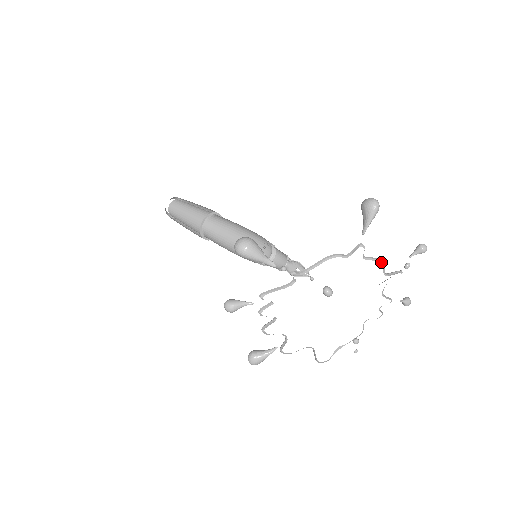
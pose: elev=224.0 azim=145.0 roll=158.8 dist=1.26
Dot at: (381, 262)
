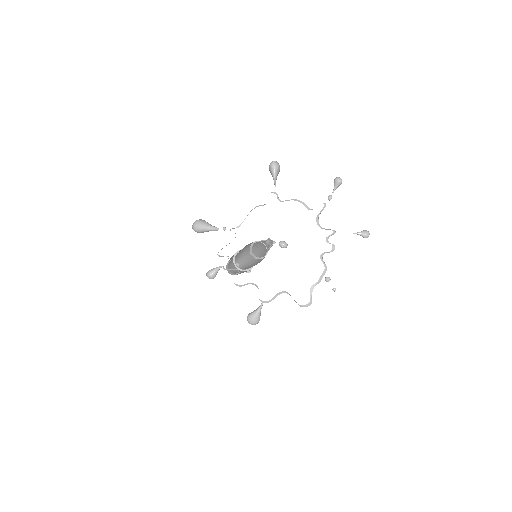
Dot at: (299, 200)
